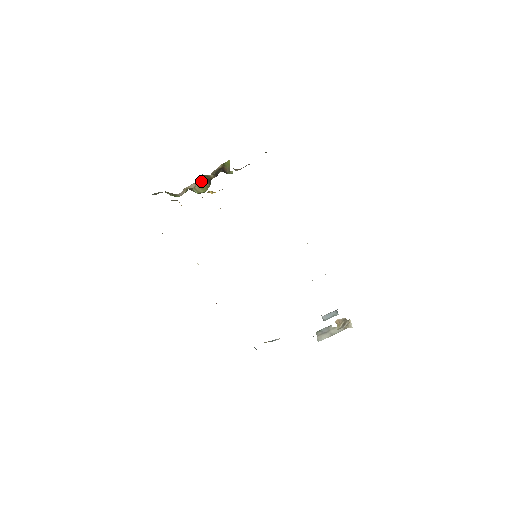
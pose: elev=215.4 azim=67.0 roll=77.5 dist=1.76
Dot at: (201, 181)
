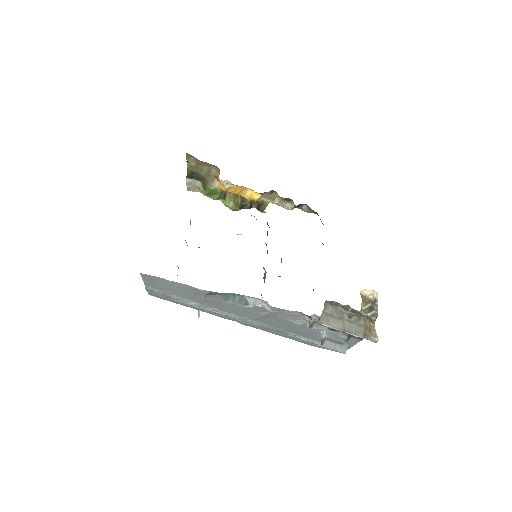
Dot at: (237, 197)
